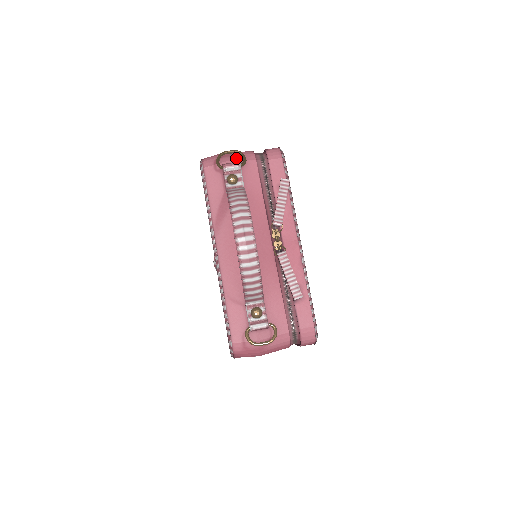
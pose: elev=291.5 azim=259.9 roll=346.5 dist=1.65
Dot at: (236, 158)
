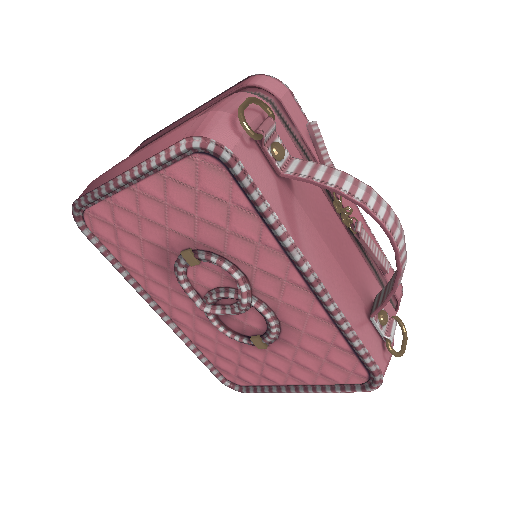
Dot at: (252, 112)
